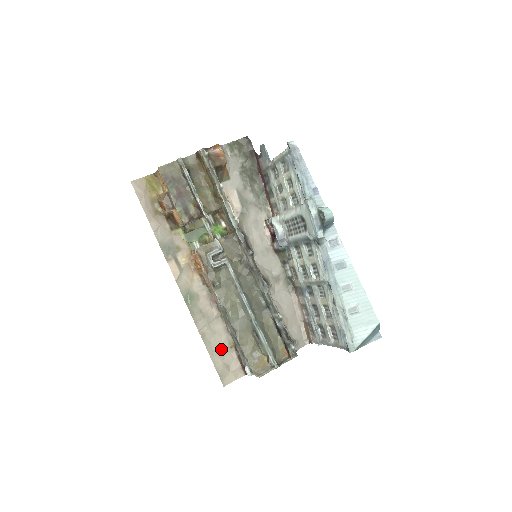
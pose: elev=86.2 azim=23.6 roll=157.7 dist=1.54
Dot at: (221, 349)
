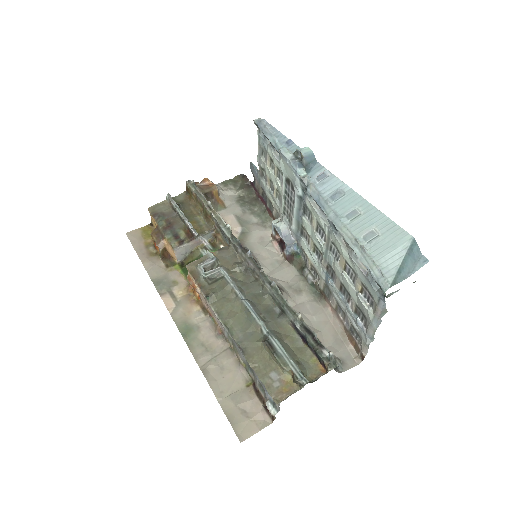
Dot at: (233, 389)
